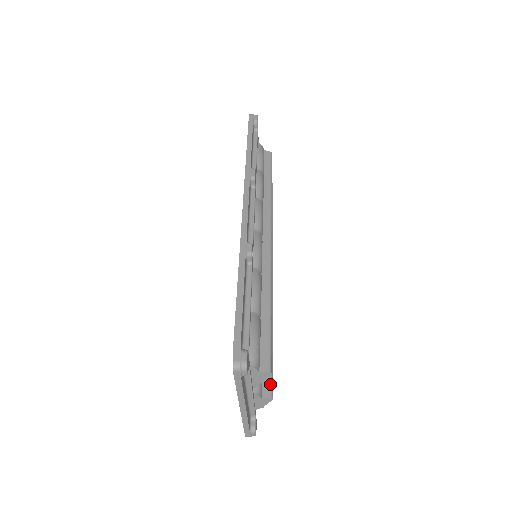
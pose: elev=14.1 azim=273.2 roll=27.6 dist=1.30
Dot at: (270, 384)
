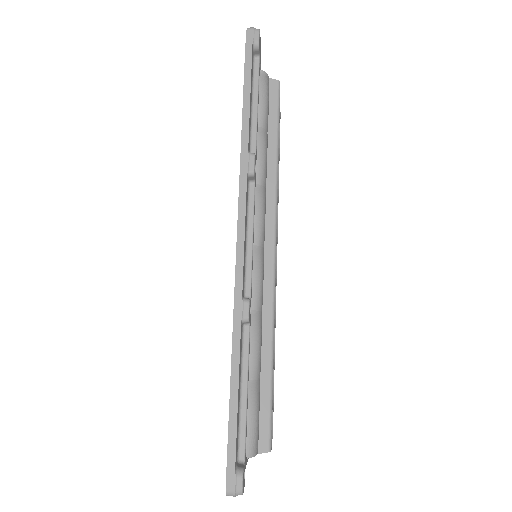
Dot at: occluded
